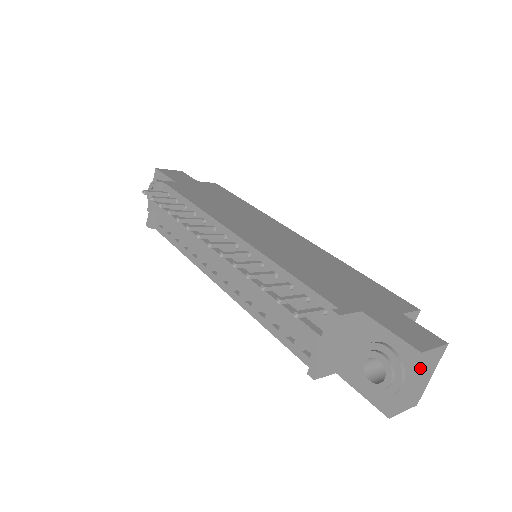
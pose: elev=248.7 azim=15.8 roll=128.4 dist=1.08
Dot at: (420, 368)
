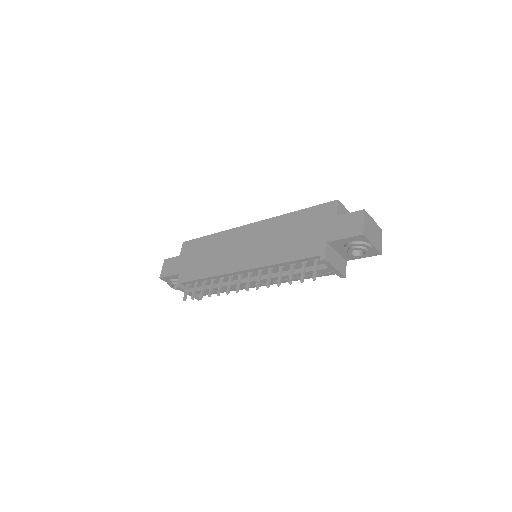
Dot at: (368, 233)
